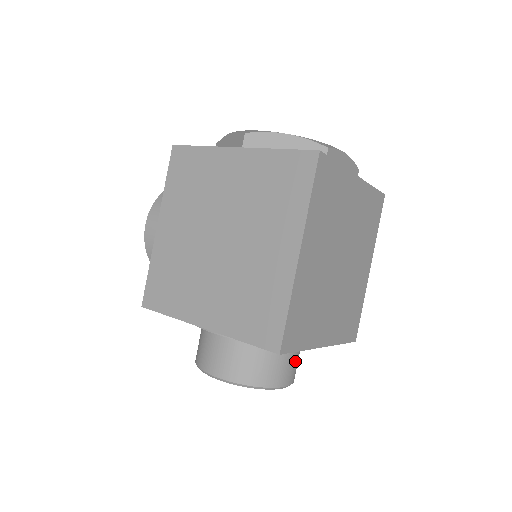
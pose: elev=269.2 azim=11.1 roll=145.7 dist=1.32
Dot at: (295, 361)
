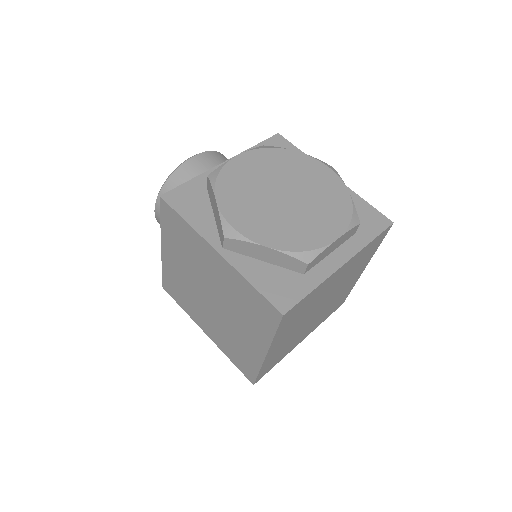
Dot at: occluded
